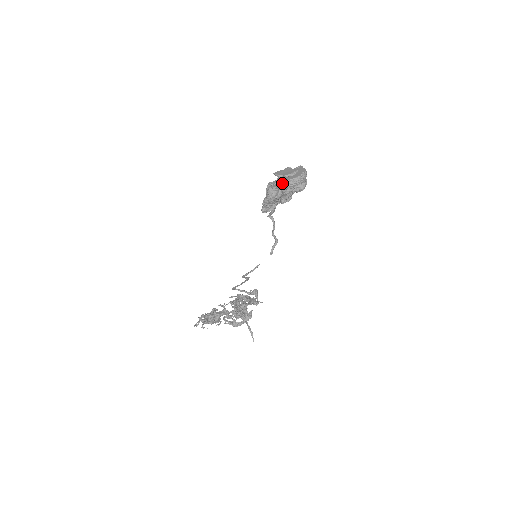
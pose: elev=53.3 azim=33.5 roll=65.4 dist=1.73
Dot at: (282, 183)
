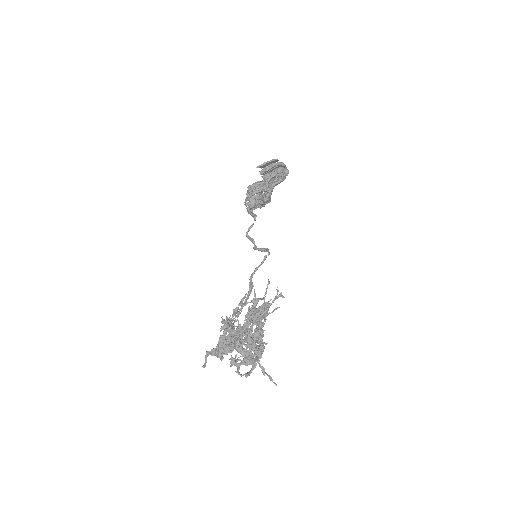
Dot at: (270, 167)
